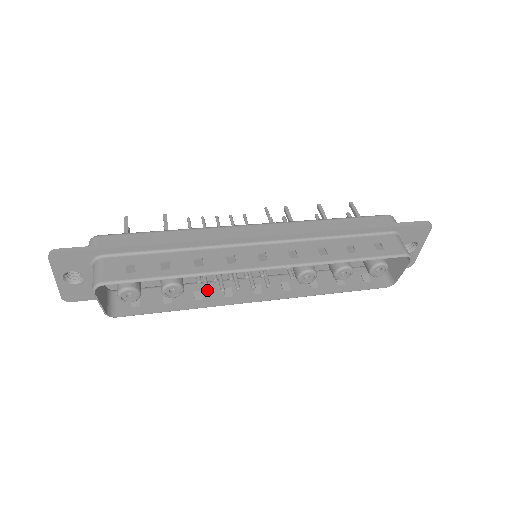
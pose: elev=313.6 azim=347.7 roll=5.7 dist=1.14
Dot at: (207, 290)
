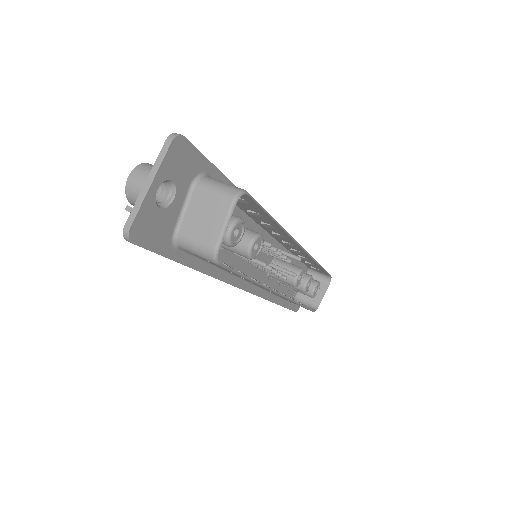
Dot at: (265, 262)
